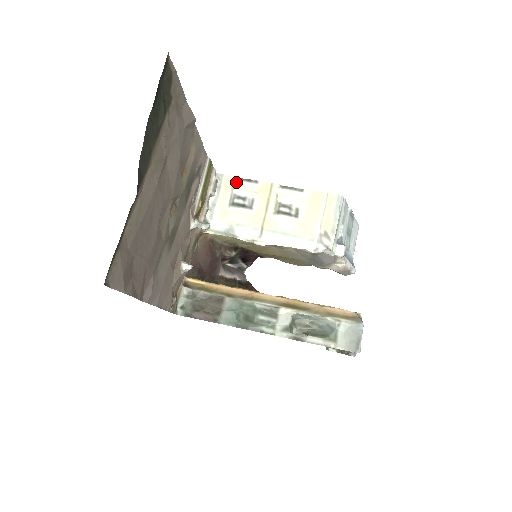
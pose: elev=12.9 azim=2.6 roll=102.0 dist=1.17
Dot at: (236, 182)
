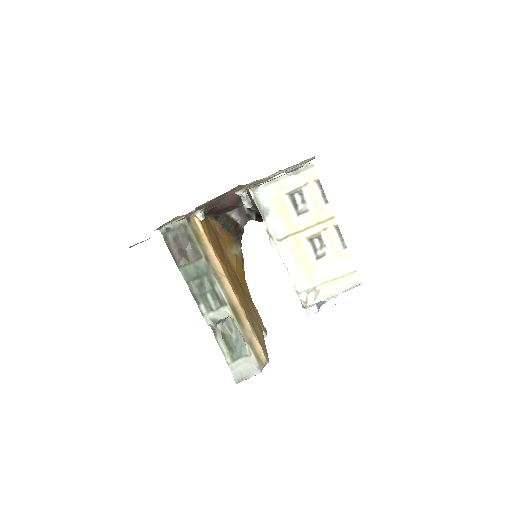
Dot at: (314, 183)
